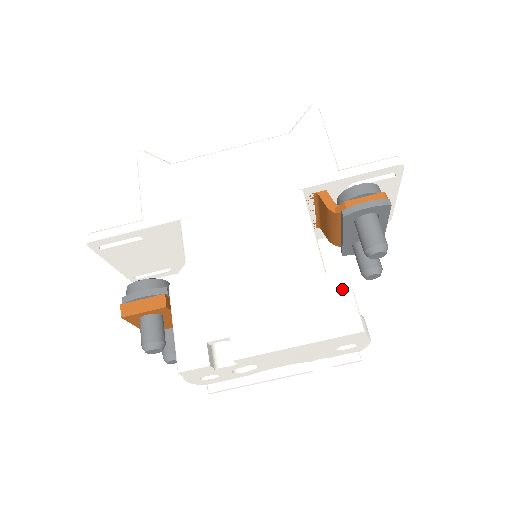
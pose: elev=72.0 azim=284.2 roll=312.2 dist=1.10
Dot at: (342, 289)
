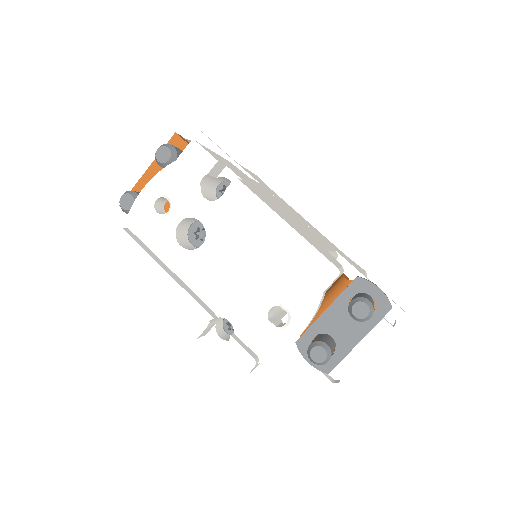
Dot at: (338, 262)
